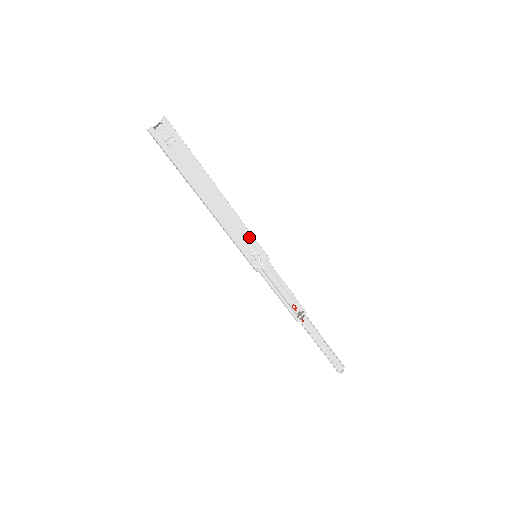
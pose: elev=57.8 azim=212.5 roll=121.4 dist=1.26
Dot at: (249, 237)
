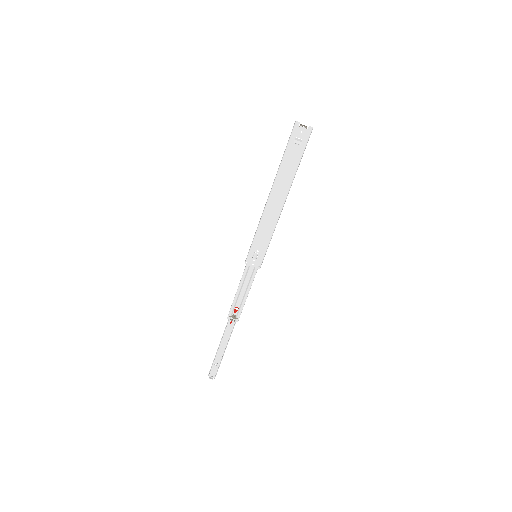
Dot at: (266, 242)
